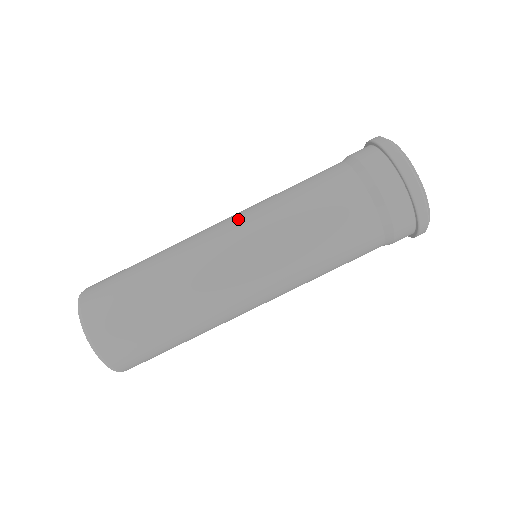
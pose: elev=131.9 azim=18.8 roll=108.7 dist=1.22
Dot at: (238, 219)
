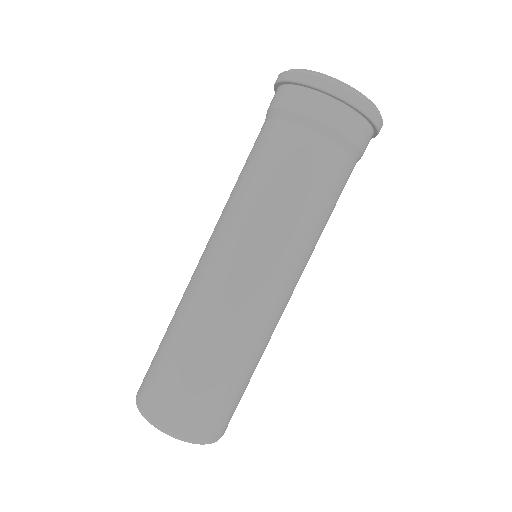
Dot at: occluded
